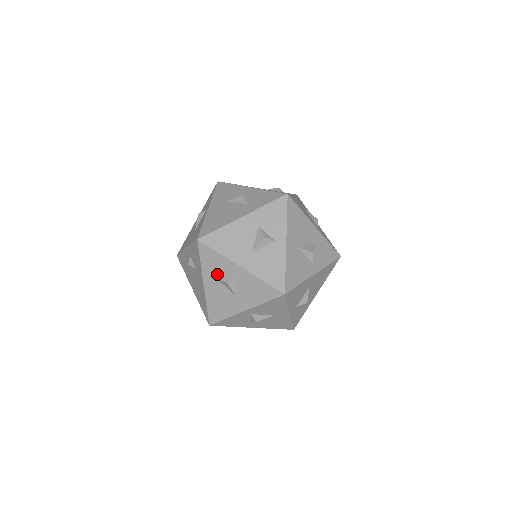
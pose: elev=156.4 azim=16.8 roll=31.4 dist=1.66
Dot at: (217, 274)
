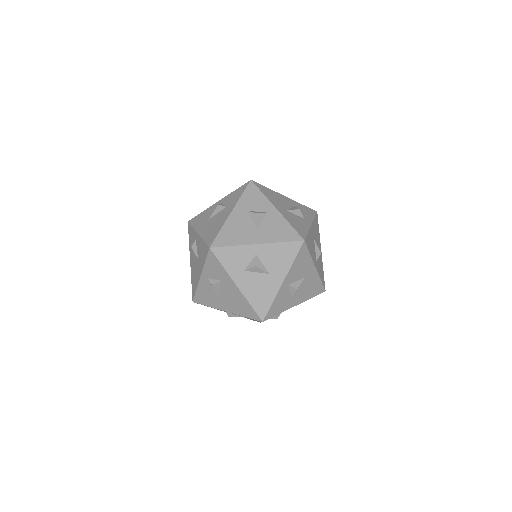
Dot at: (250, 208)
